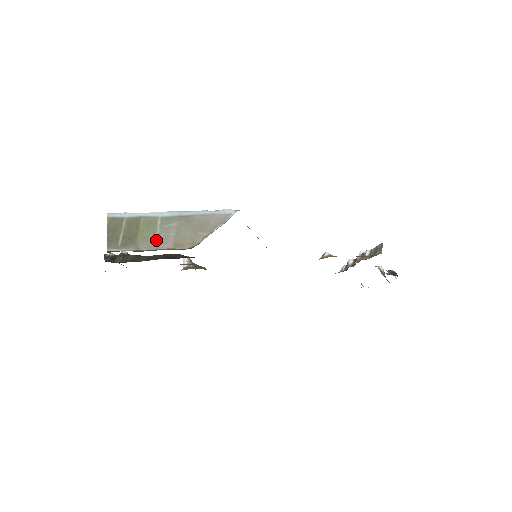
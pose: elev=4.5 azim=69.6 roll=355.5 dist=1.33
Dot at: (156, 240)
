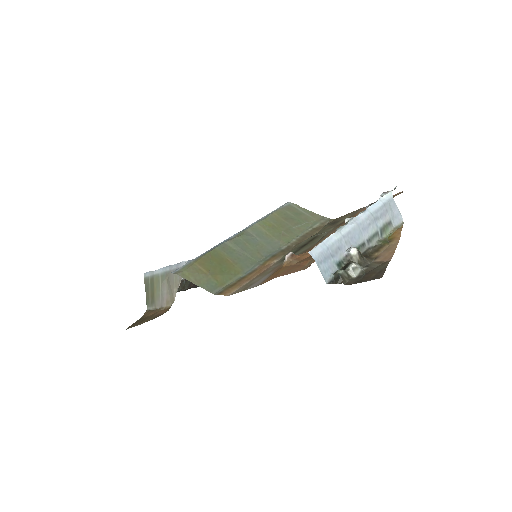
Dot at: (160, 298)
